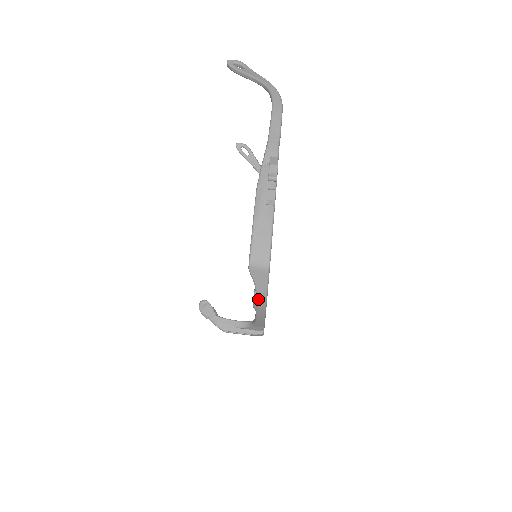
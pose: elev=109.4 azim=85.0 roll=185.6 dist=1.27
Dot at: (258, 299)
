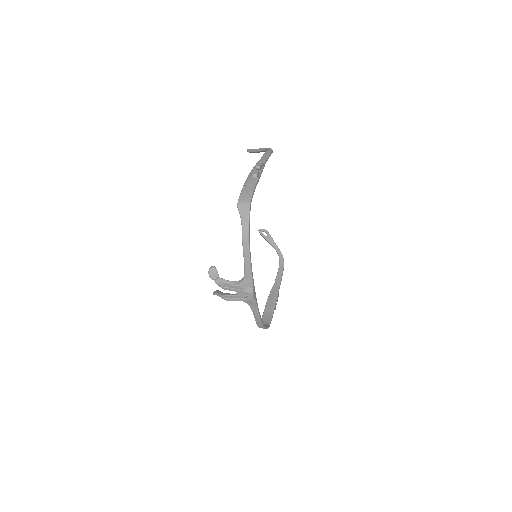
Dot at: (243, 231)
